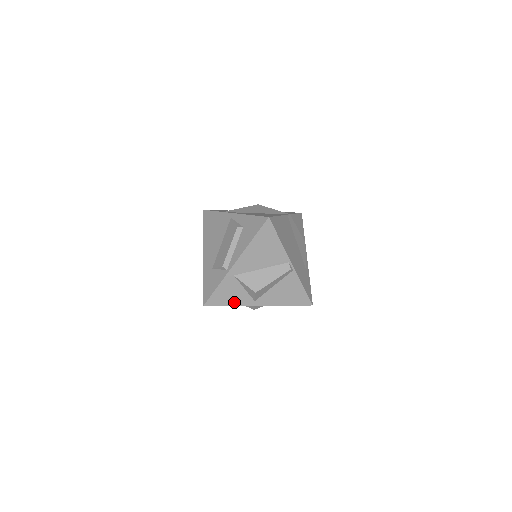
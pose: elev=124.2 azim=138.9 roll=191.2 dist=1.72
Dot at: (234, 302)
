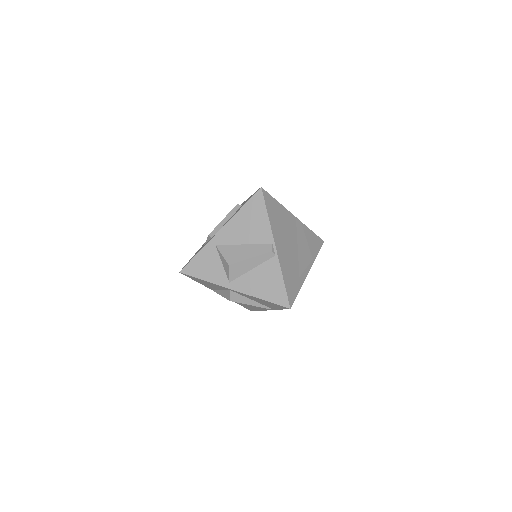
Dot at: (209, 277)
